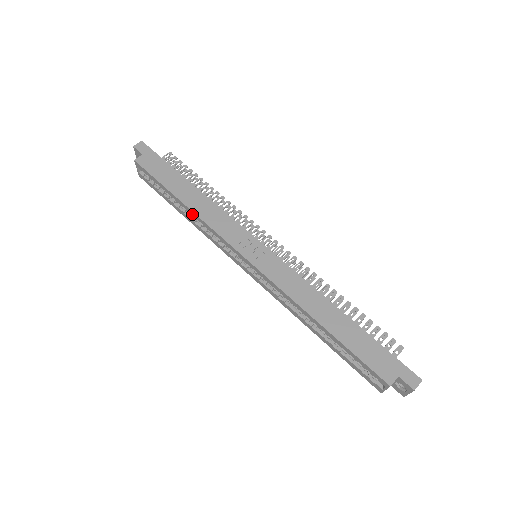
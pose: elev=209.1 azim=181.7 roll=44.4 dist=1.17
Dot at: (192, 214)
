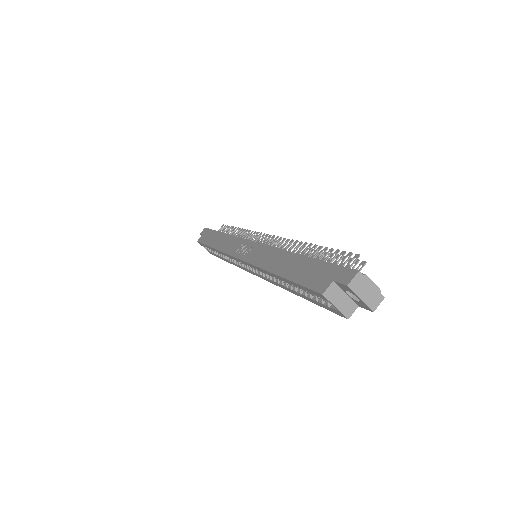
Dot at: (219, 252)
